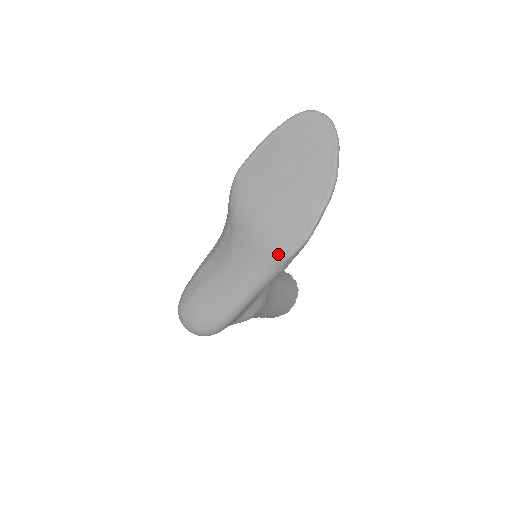
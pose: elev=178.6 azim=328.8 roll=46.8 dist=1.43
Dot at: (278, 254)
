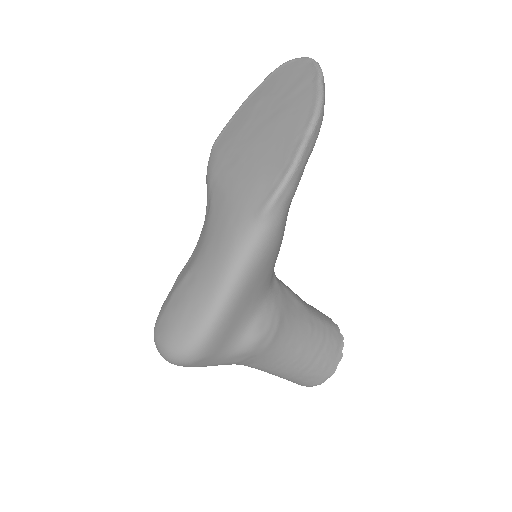
Dot at: (259, 202)
